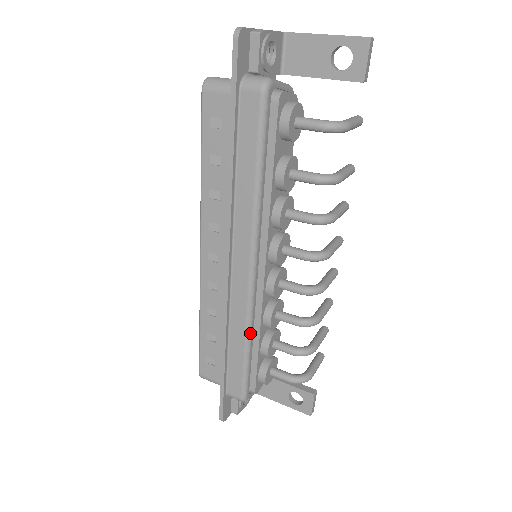
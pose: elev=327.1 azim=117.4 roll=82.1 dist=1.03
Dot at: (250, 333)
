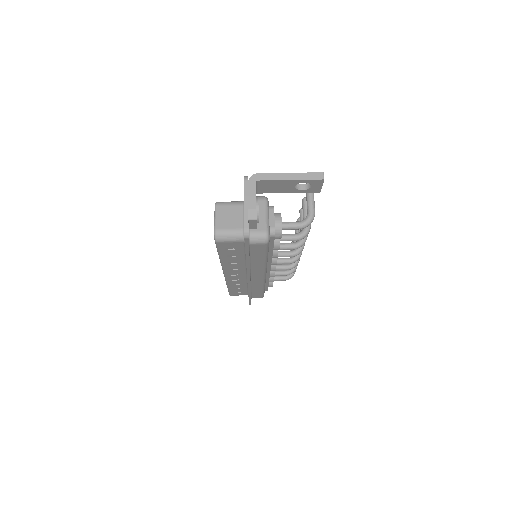
Dot at: occluded
